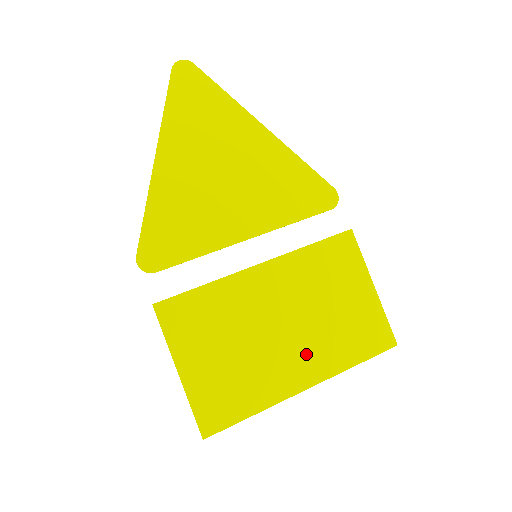
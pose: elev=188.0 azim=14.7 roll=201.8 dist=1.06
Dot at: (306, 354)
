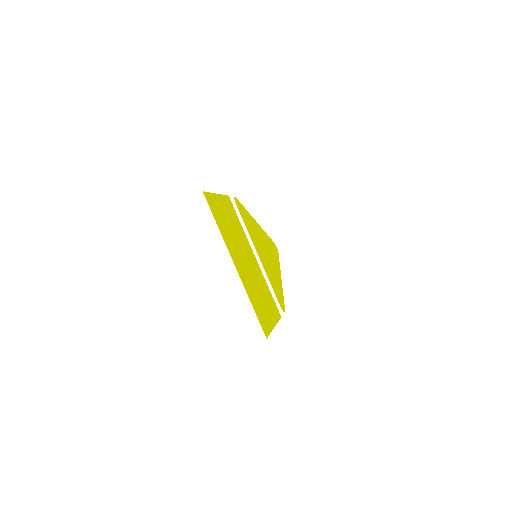
Dot at: (244, 270)
